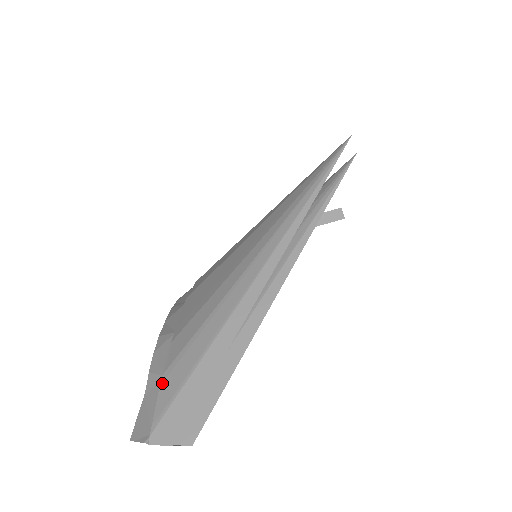
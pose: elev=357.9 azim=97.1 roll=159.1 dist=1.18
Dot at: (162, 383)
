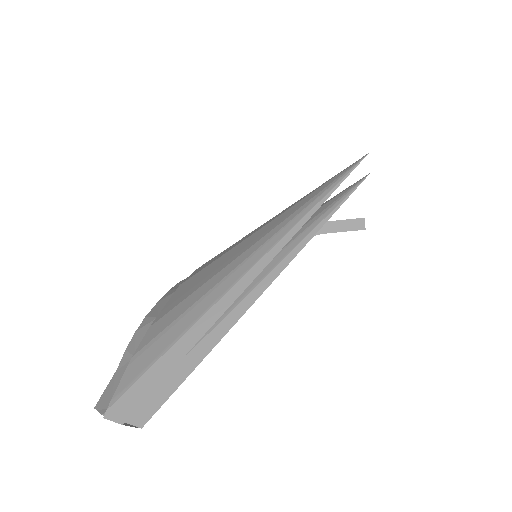
Dot at: (130, 364)
